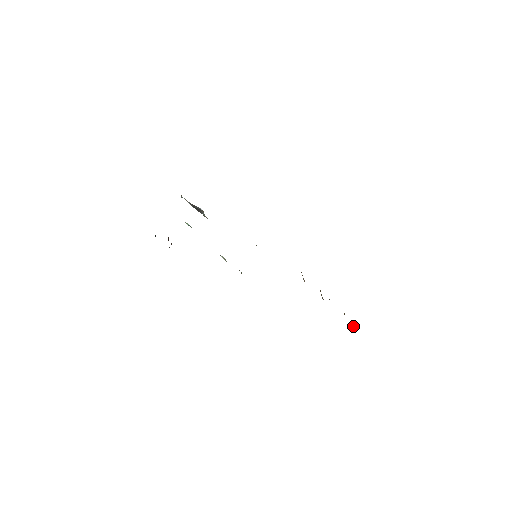
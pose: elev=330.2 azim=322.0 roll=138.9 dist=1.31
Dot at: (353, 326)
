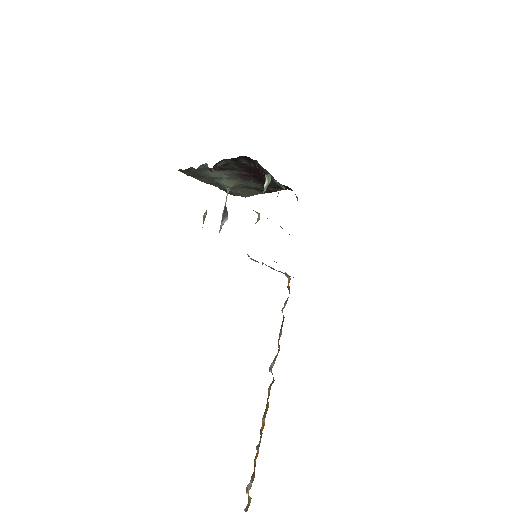
Dot at: (249, 488)
